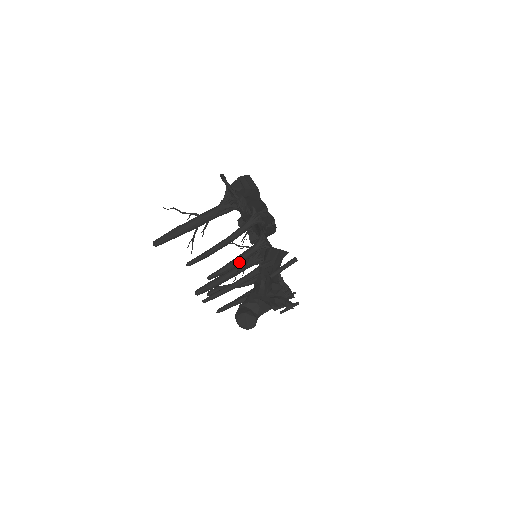
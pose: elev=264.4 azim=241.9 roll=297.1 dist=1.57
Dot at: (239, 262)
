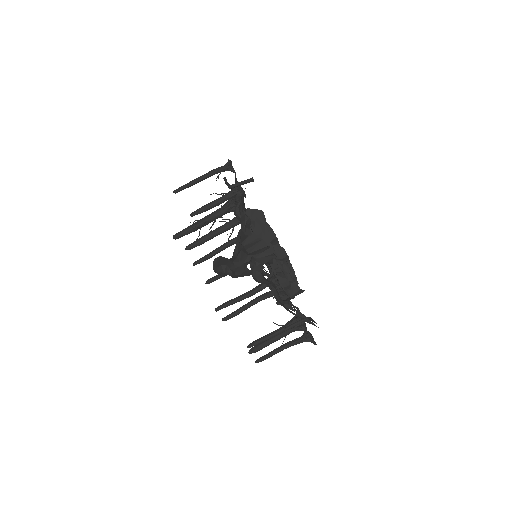
Dot at: (216, 201)
